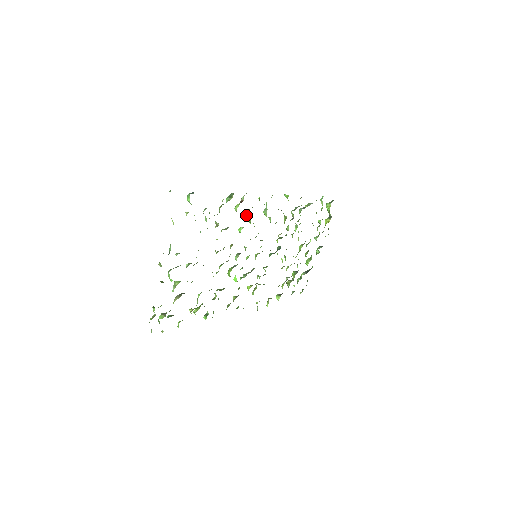
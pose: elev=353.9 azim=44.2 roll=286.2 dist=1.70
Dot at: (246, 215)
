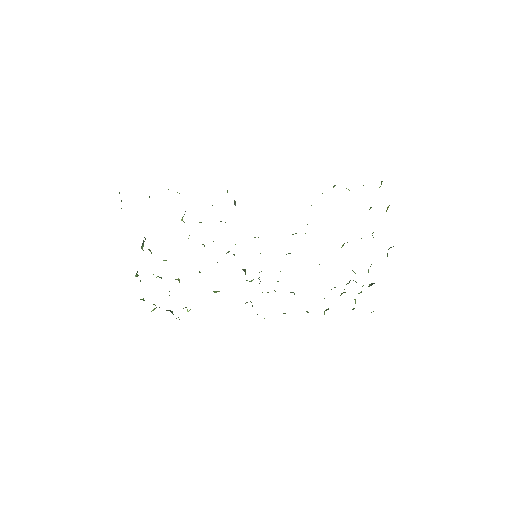
Dot at: occluded
